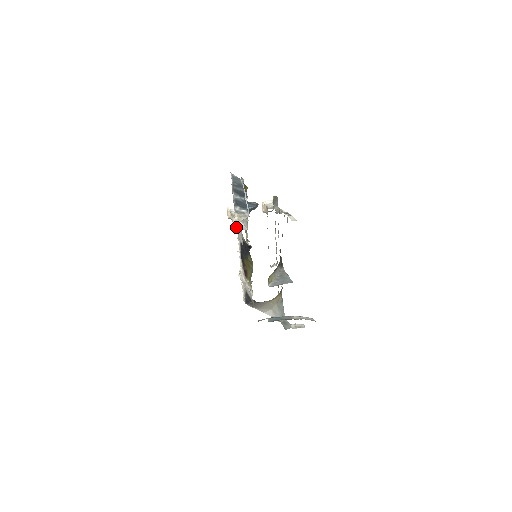
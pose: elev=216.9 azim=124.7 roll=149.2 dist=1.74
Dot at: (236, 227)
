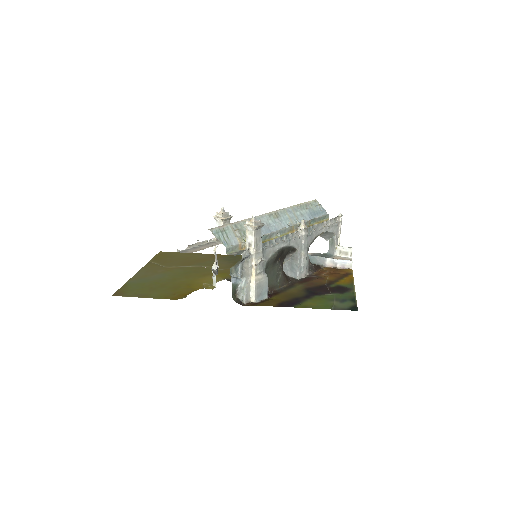
Dot at: occluded
